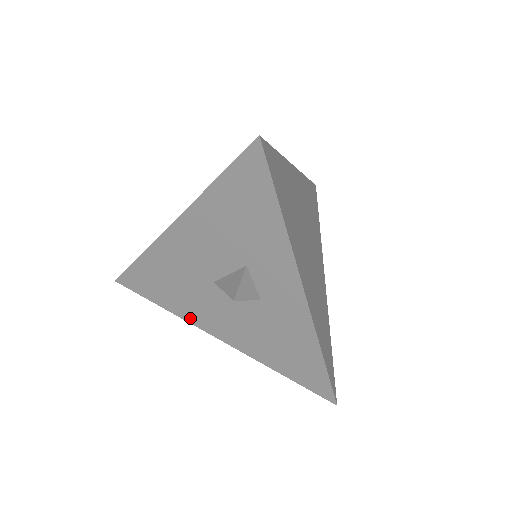
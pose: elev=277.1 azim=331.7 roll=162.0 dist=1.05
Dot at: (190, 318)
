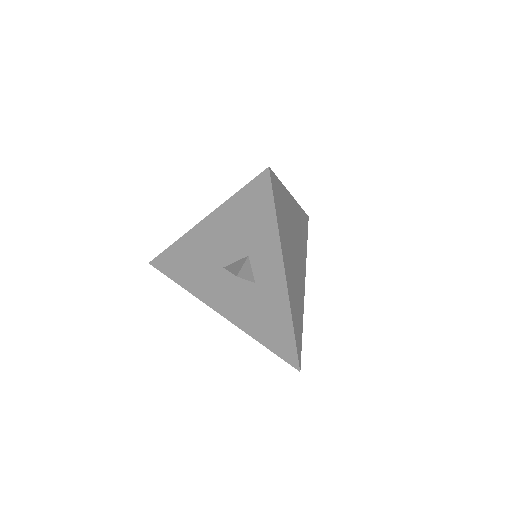
Dot at: (201, 296)
